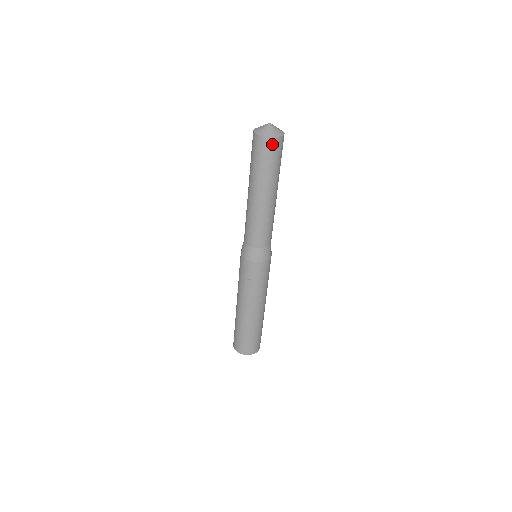
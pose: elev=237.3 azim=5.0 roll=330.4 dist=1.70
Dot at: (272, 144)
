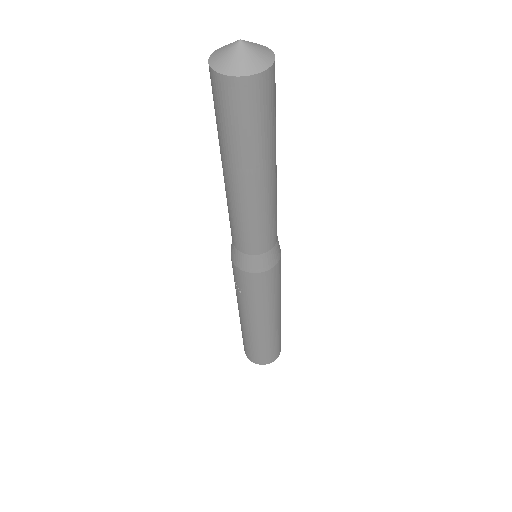
Dot at: (236, 91)
